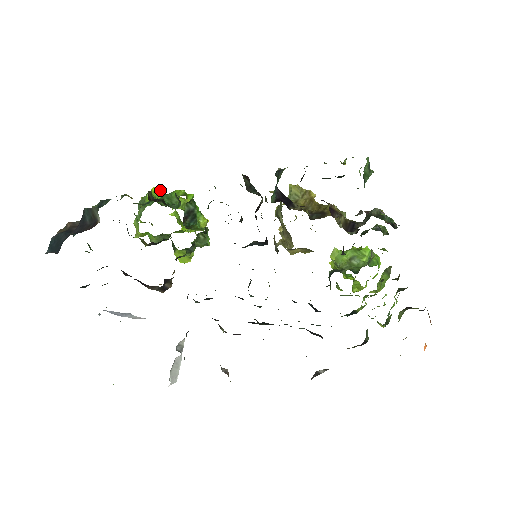
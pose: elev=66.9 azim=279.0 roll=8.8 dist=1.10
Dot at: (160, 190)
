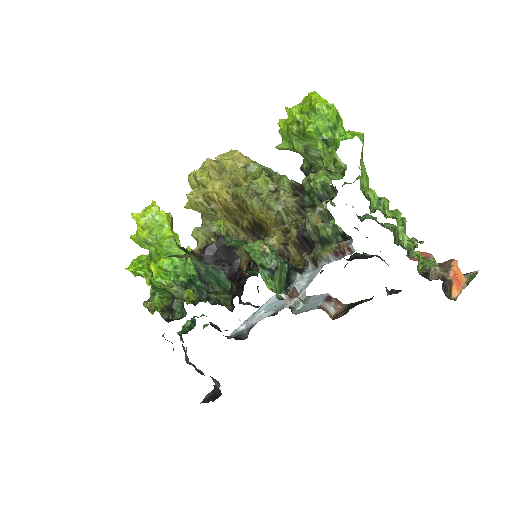
Dot at: (135, 273)
